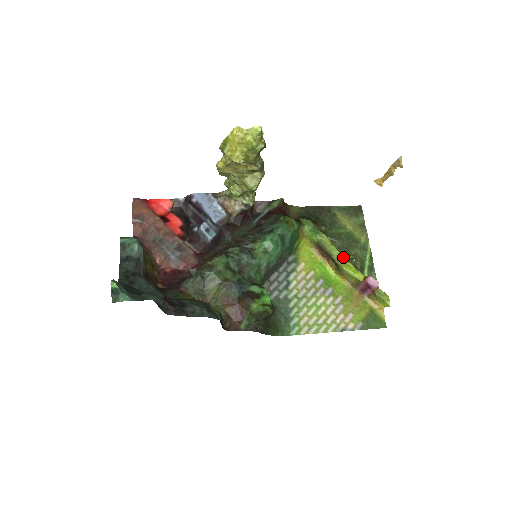
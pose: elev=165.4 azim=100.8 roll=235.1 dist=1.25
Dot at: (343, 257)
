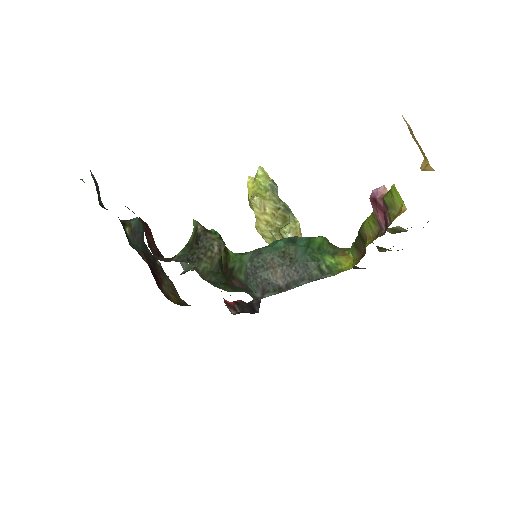
Dot at: occluded
